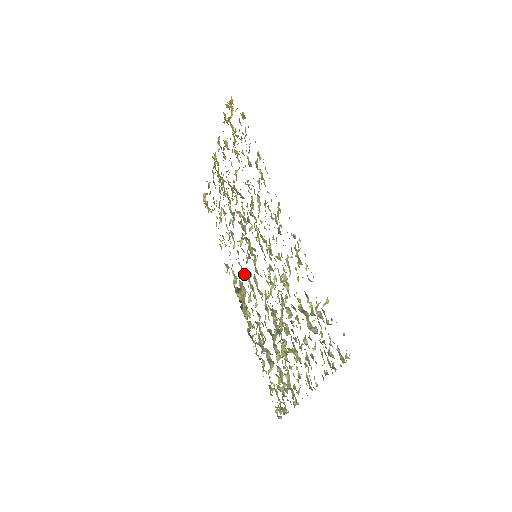
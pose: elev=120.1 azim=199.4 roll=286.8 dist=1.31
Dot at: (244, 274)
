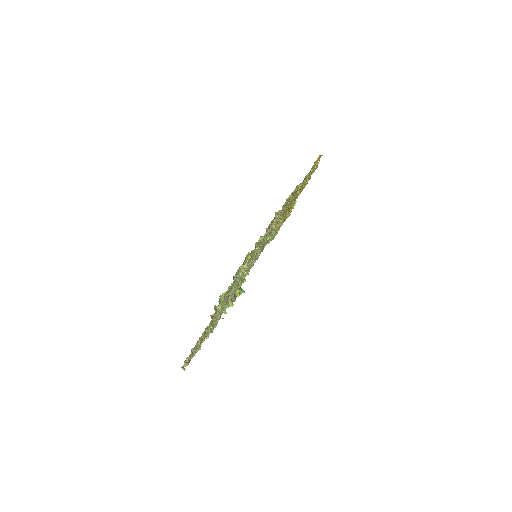
Dot at: occluded
